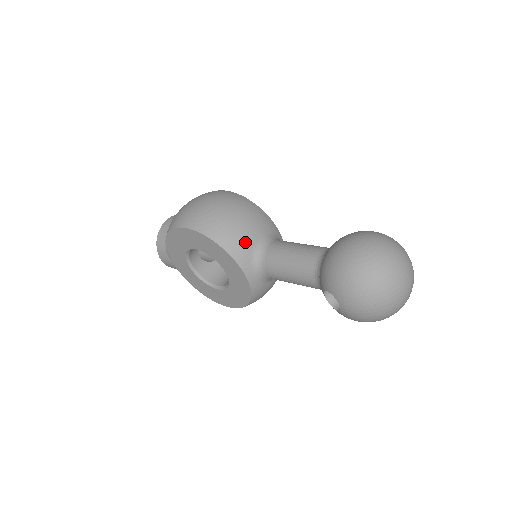
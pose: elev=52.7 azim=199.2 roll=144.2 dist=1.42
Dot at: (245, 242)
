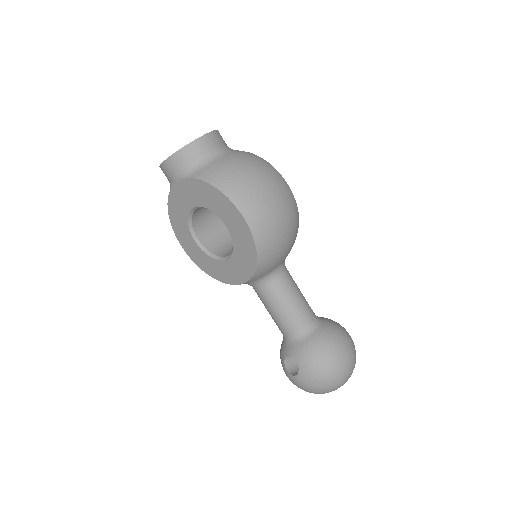
Dot at: (273, 266)
